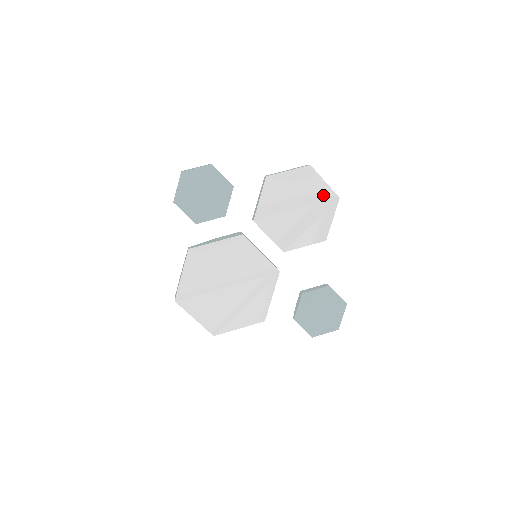
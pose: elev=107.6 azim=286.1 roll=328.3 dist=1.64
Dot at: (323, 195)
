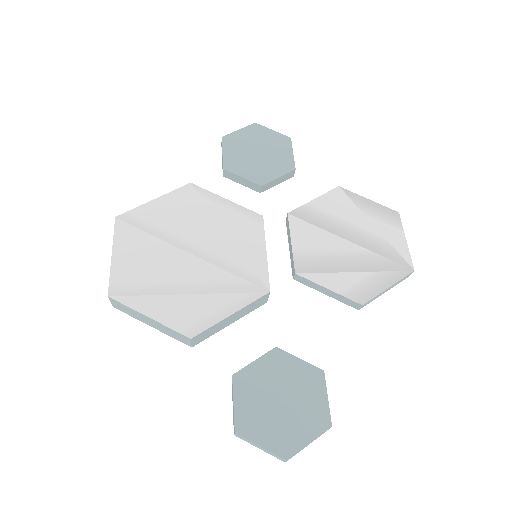
Dot at: (394, 252)
